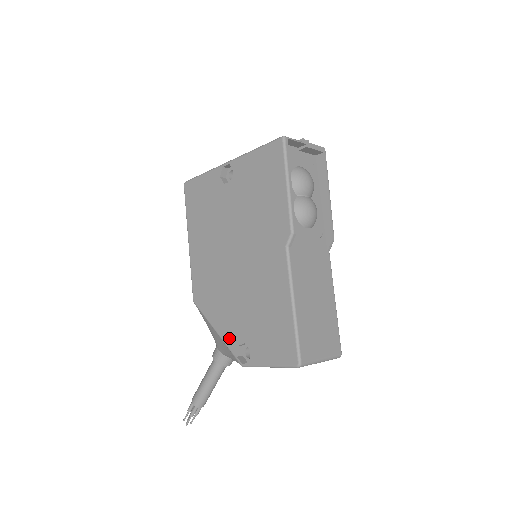
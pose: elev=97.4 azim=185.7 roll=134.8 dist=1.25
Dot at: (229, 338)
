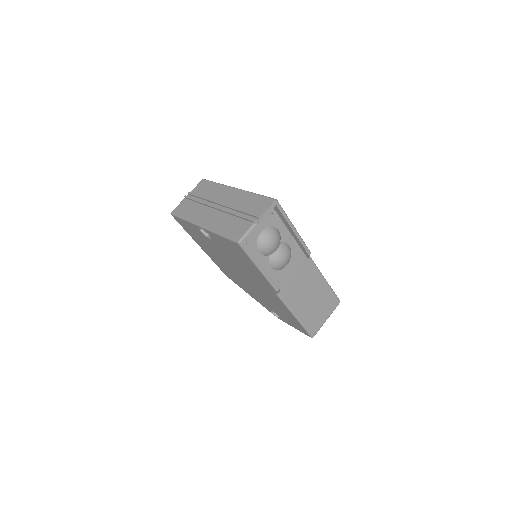
Dot at: (262, 305)
